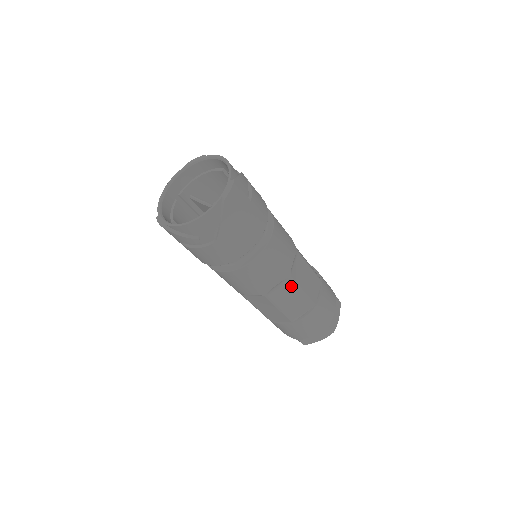
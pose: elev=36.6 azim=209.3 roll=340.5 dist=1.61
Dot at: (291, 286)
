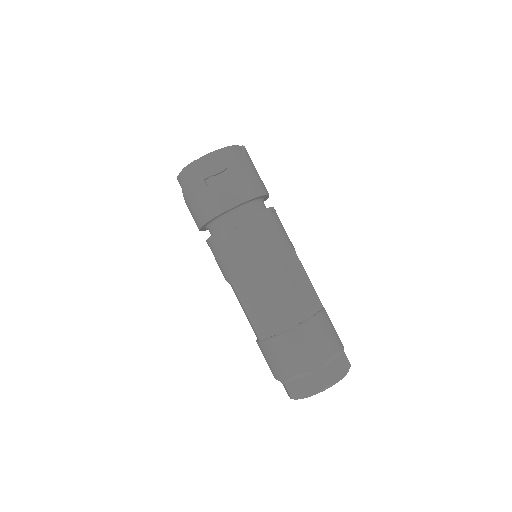
Dot at: (299, 264)
